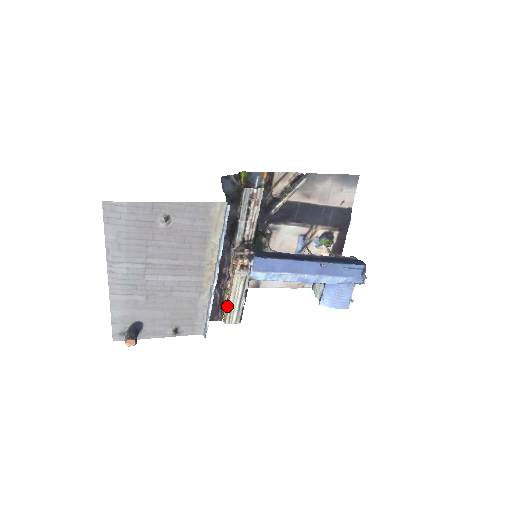
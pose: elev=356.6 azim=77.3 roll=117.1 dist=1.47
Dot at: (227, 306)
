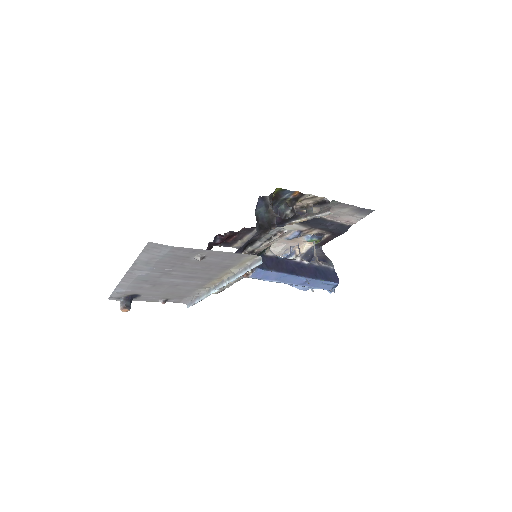
Dot at: occluded
